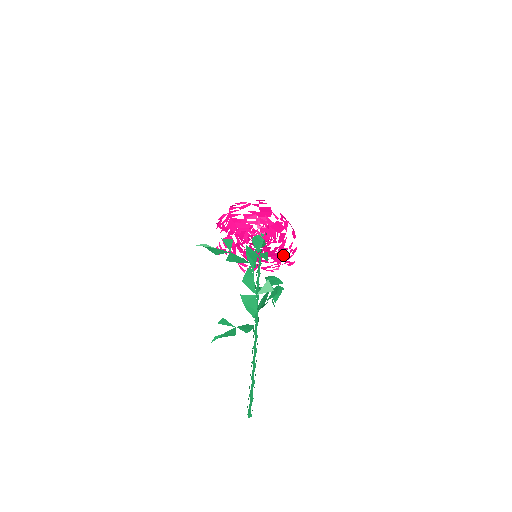
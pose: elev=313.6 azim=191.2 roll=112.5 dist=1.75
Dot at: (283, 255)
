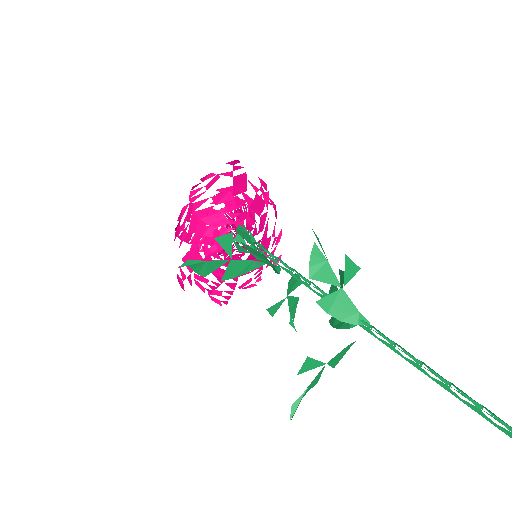
Dot at: (265, 252)
